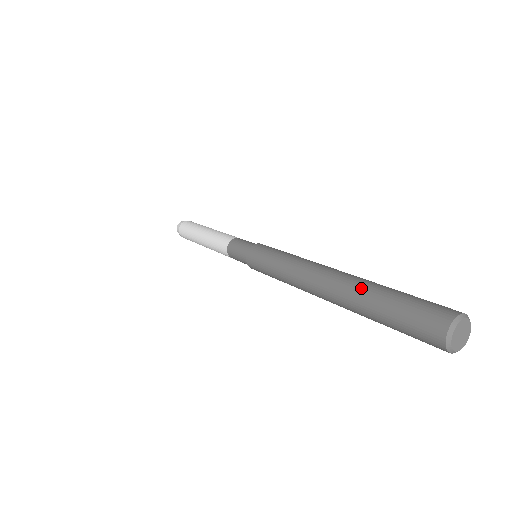
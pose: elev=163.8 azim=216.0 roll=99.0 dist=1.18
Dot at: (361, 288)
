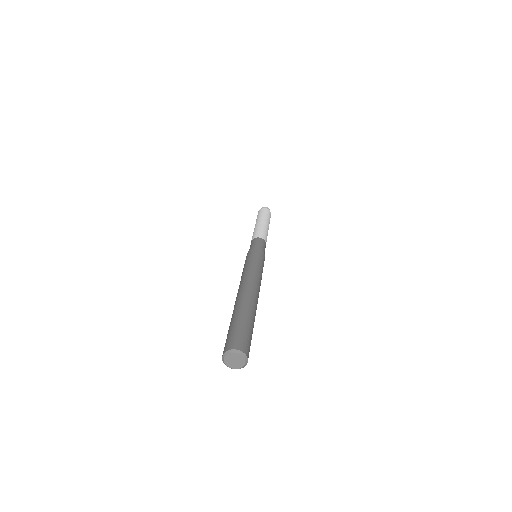
Dot at: (247, 307)
